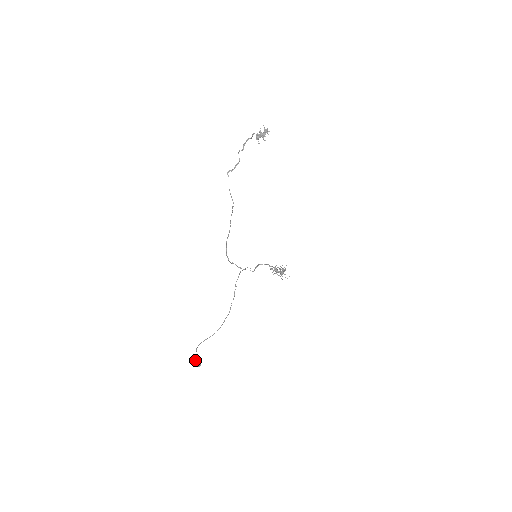
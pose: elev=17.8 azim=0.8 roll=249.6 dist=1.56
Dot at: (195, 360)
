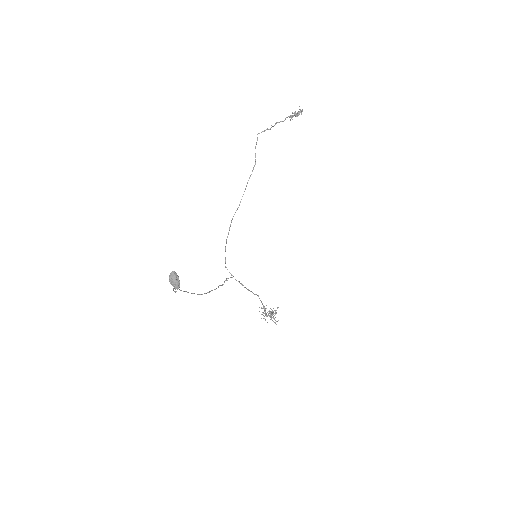
Dot at: (176, 274)
